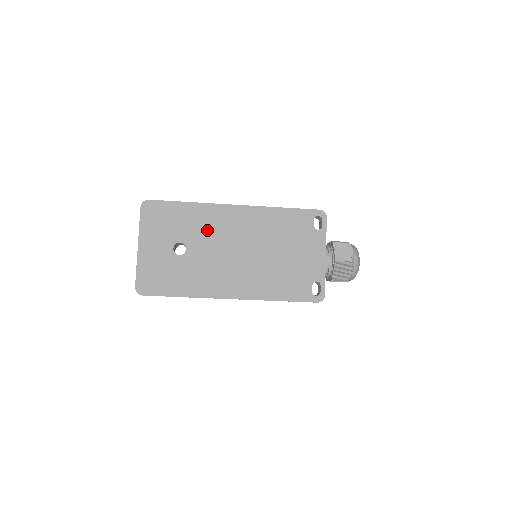
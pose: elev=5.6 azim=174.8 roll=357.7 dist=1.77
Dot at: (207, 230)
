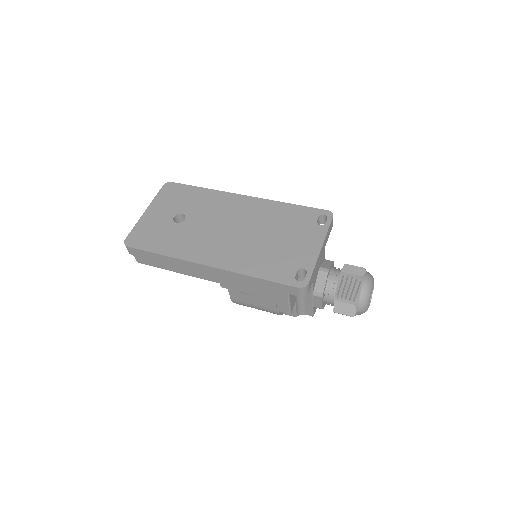
Dot at: (211, 209)
